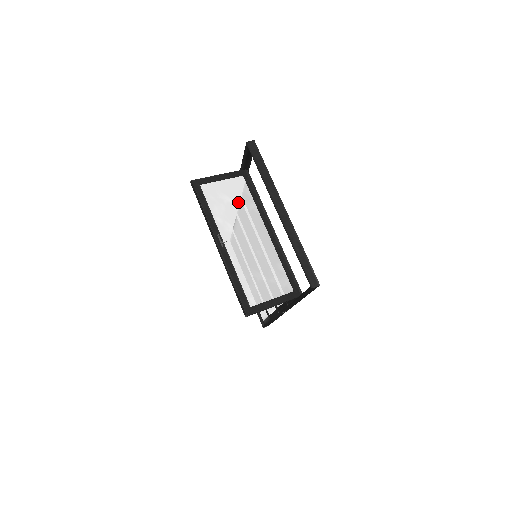
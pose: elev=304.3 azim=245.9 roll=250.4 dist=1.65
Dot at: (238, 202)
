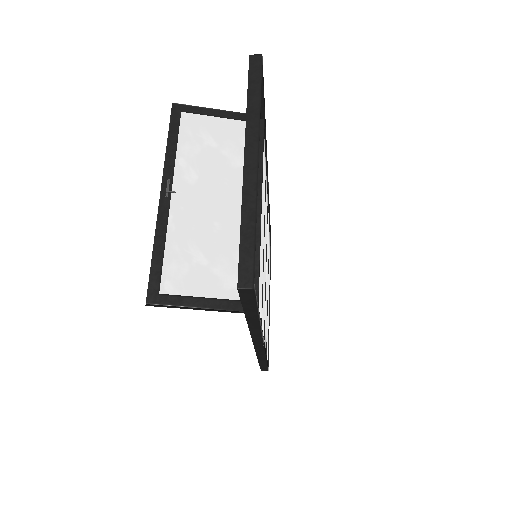
Dot at: (224, 150)
